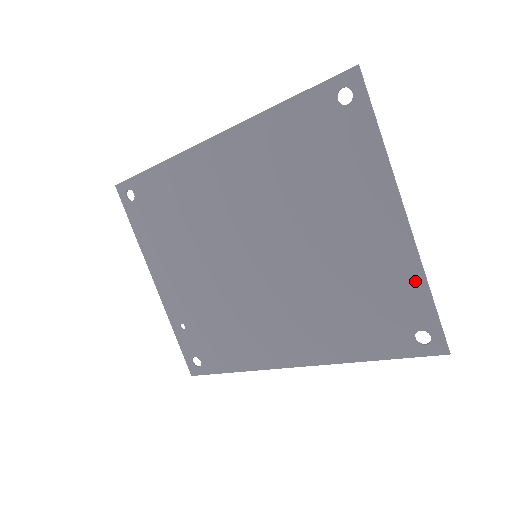
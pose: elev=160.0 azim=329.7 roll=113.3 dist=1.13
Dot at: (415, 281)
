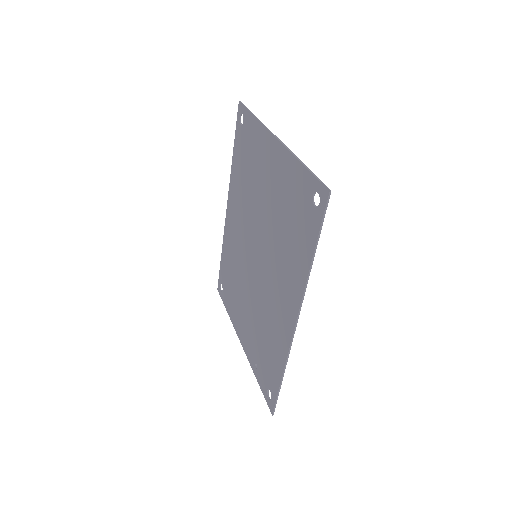
Dot at: (295, 167)
